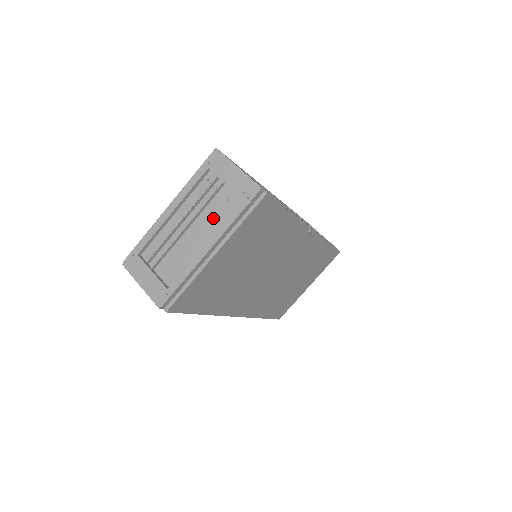
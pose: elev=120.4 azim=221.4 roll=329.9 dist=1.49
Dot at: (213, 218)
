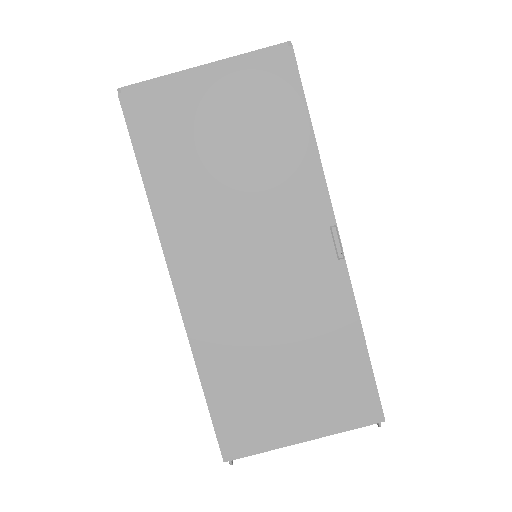
Dot at: occluded
